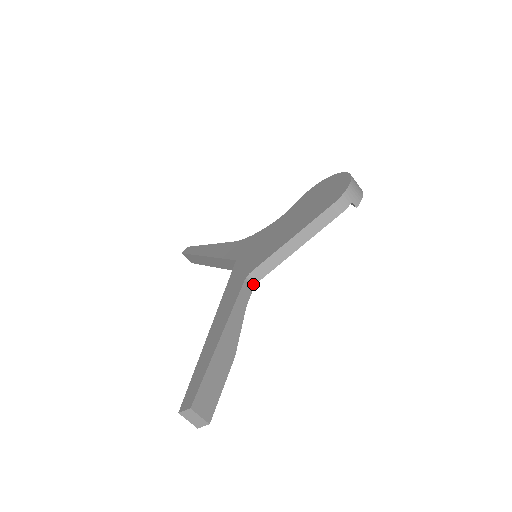
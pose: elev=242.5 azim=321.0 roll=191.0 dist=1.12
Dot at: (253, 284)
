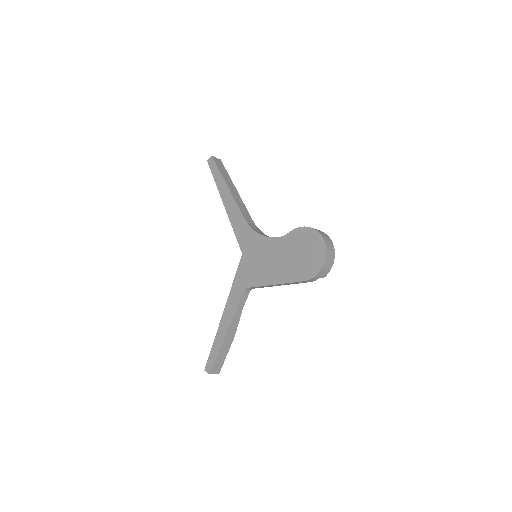
Dot at: (249, 290)
